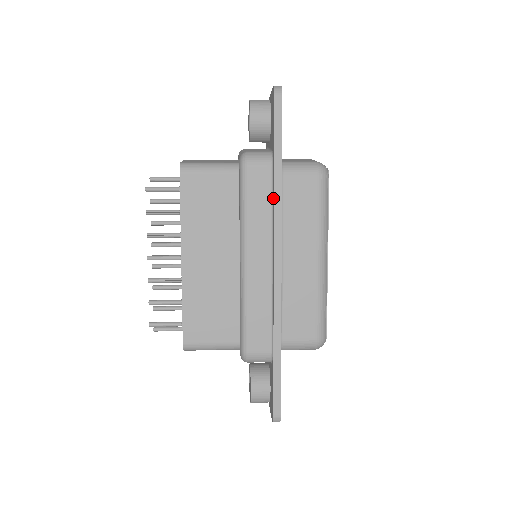
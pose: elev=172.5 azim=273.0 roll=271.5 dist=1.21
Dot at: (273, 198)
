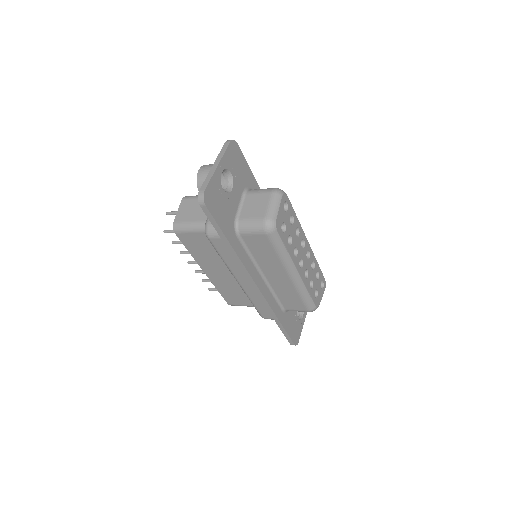
Dot at: (235, 257)
